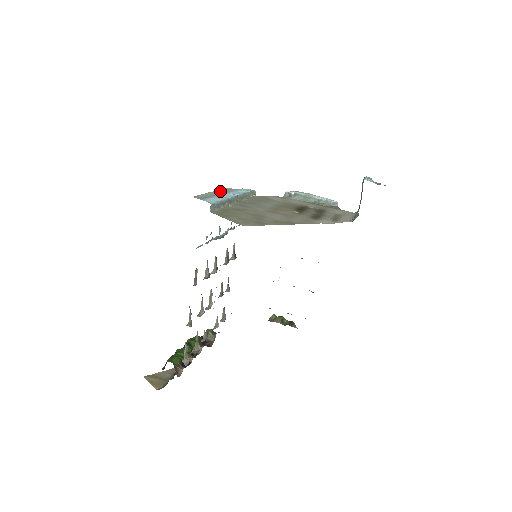
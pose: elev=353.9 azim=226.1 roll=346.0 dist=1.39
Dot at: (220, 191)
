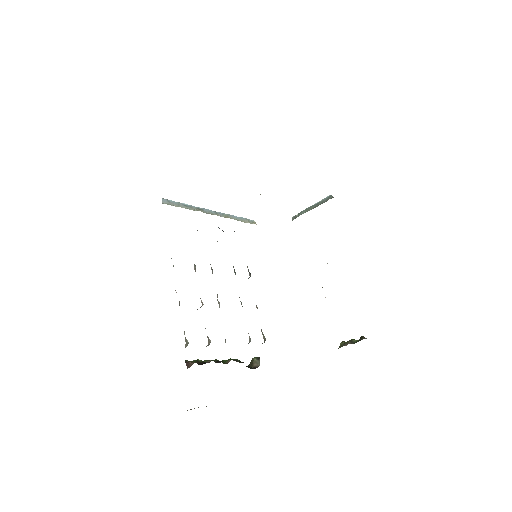
Dot at: occluded
